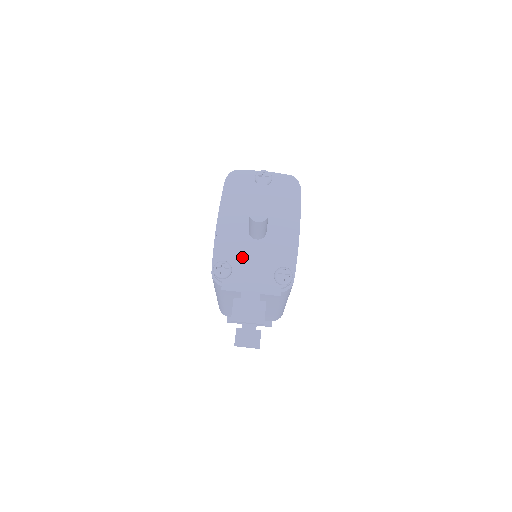
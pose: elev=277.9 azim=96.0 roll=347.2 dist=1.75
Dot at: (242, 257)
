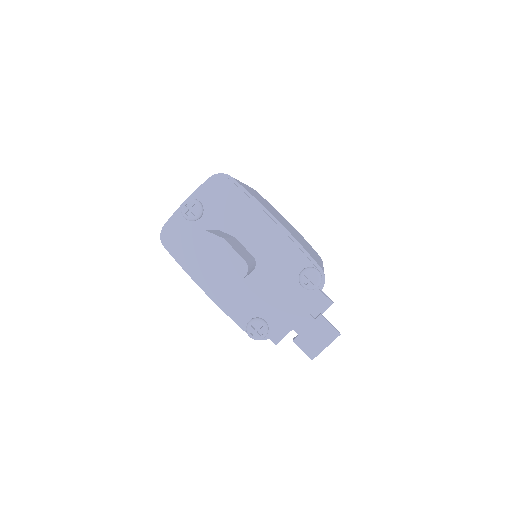
Dot at: (259, 300)
